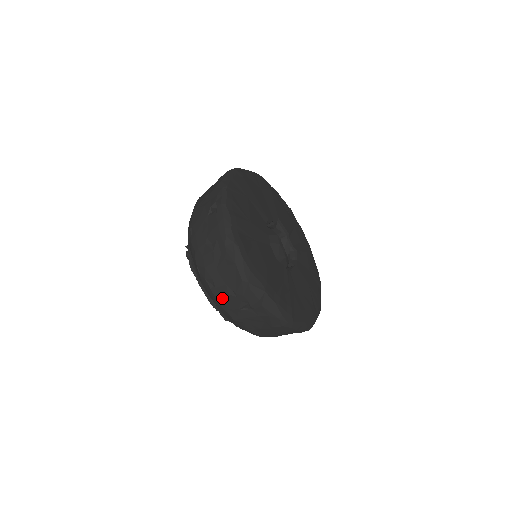
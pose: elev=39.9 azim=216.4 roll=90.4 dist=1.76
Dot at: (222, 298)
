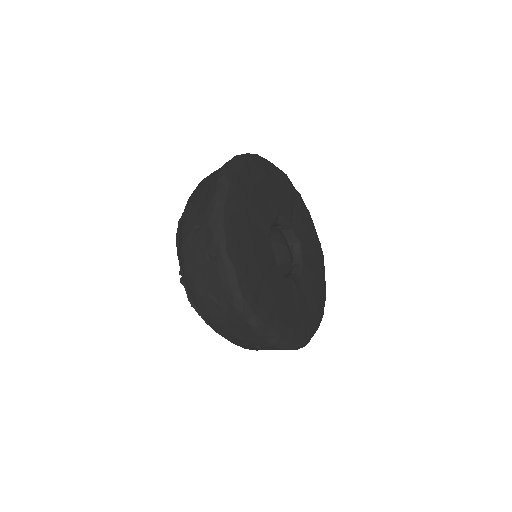
Dot at: (232, 339)
